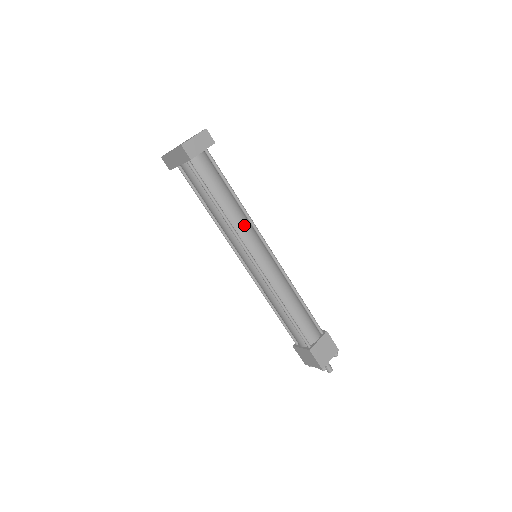
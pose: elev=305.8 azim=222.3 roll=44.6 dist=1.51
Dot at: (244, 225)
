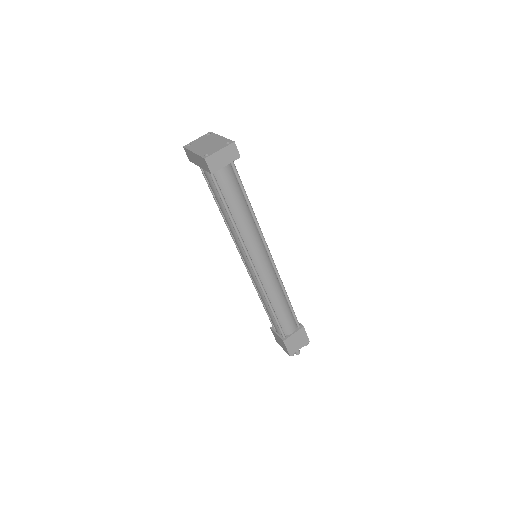
Dot at: (251, 233)
